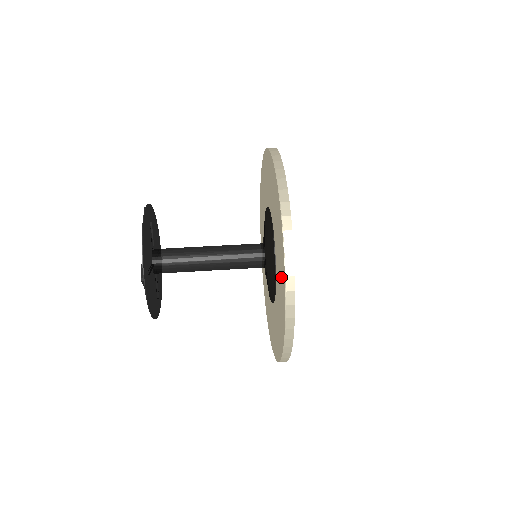
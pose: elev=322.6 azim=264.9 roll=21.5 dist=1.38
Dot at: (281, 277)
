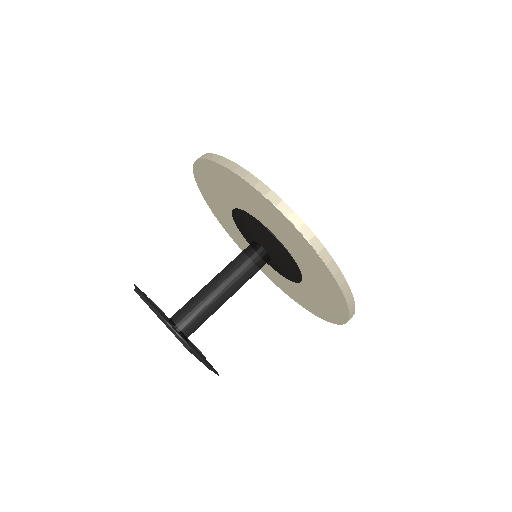
Dot at: (317, 308)
